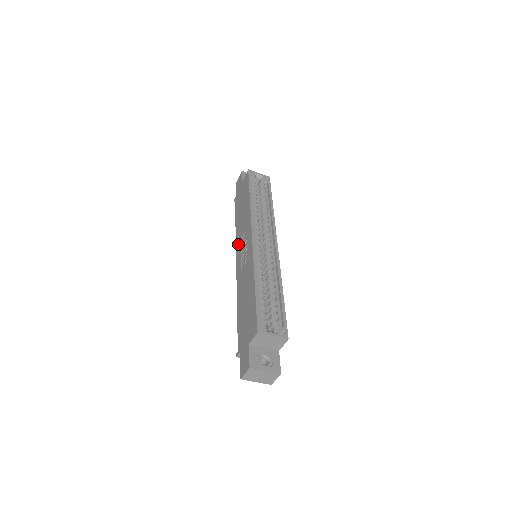
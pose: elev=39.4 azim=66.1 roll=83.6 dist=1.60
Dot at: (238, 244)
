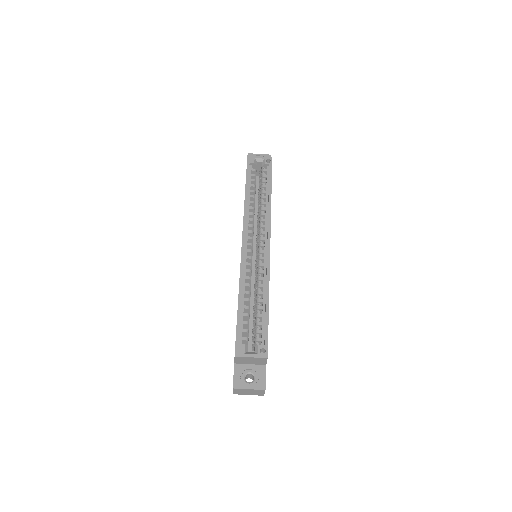
Dot at: occluded
